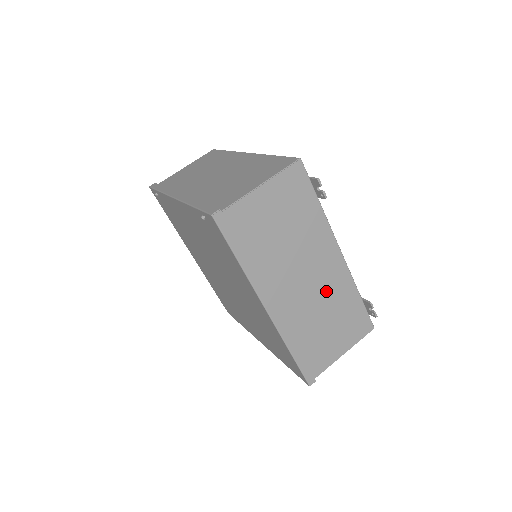
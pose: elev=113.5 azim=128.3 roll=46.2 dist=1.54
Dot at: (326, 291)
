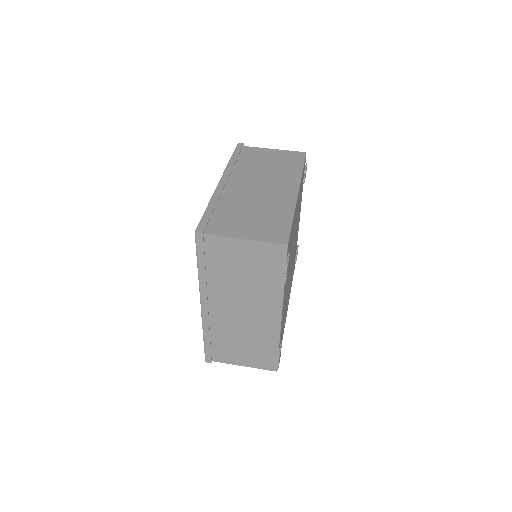
Dot at: (253, 327)
